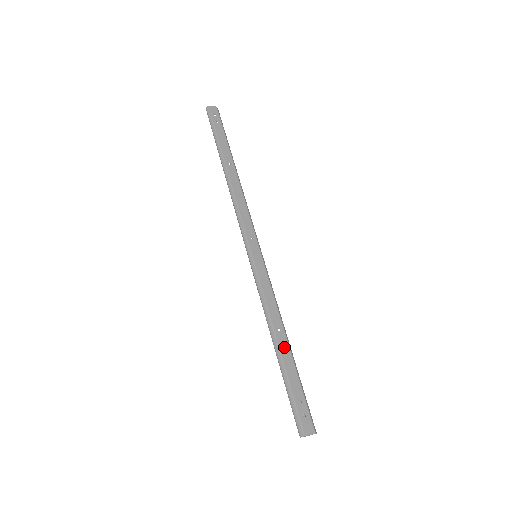
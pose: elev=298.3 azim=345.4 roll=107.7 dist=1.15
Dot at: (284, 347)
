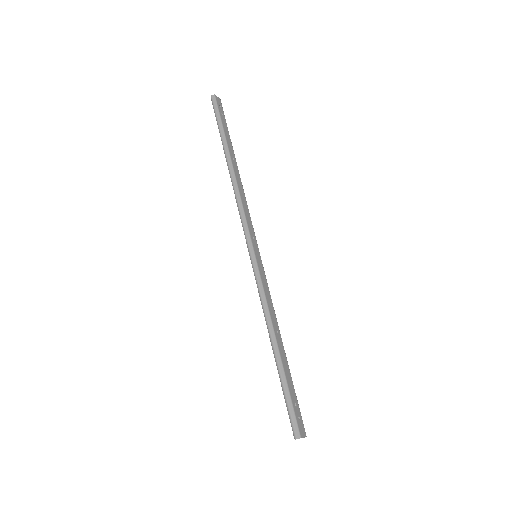
Dot at: (282, 350)
